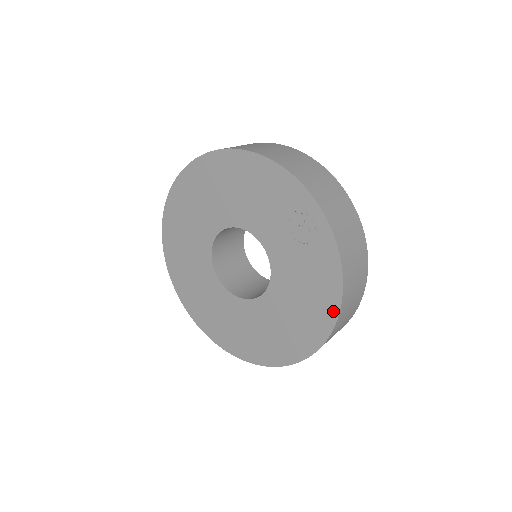
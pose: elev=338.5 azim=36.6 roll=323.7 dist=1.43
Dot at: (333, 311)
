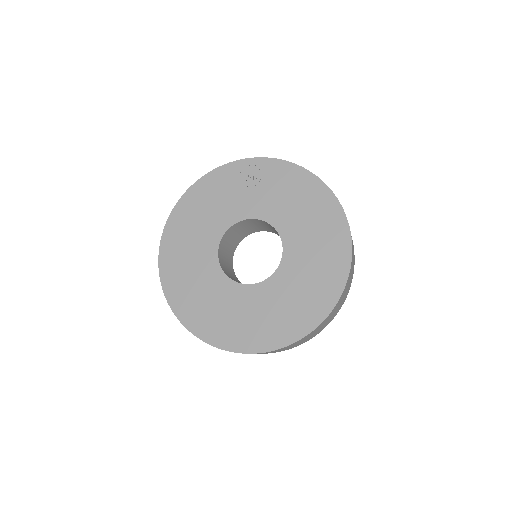
Dot at: (318, 184)
